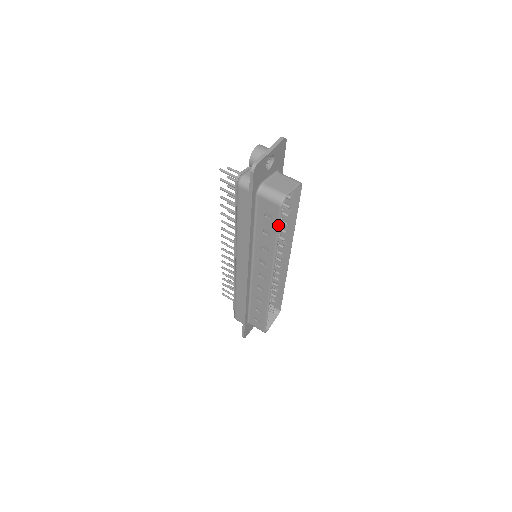
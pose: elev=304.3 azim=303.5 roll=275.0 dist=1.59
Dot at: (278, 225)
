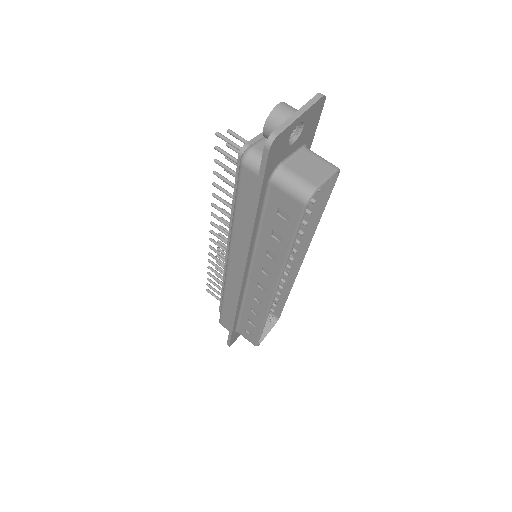
Dot at: (296, 230)
